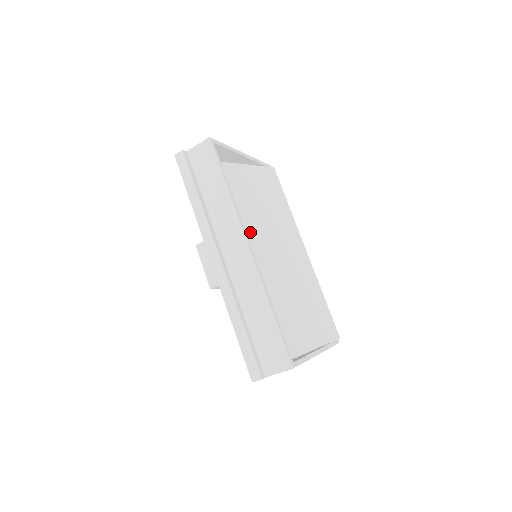
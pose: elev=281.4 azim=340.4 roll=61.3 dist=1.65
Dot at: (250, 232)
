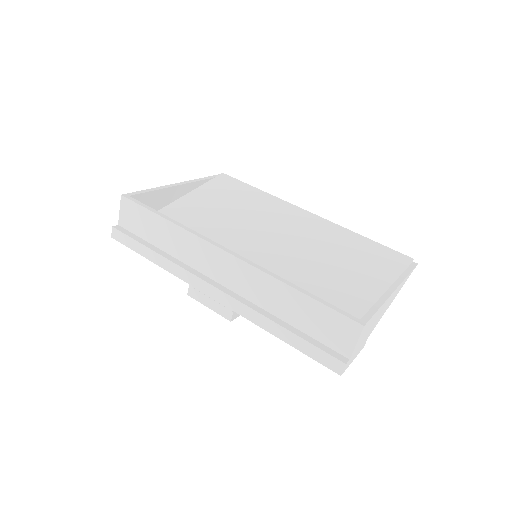
Dot at: (234, 241)
